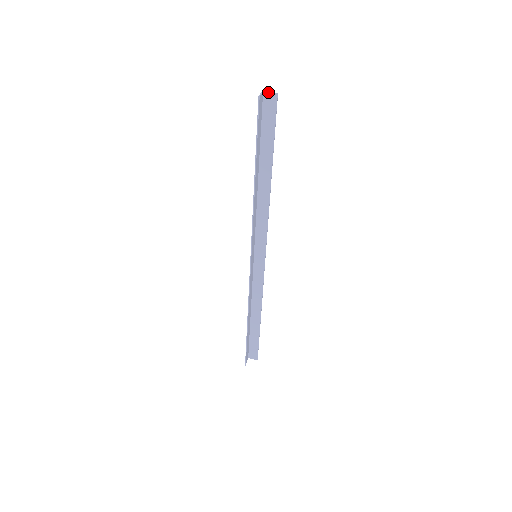
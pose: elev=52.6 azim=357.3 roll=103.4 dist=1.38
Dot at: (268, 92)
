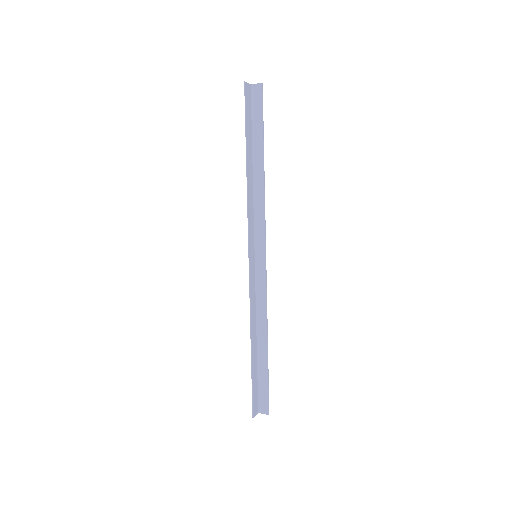
Dot at: (255, 84)
